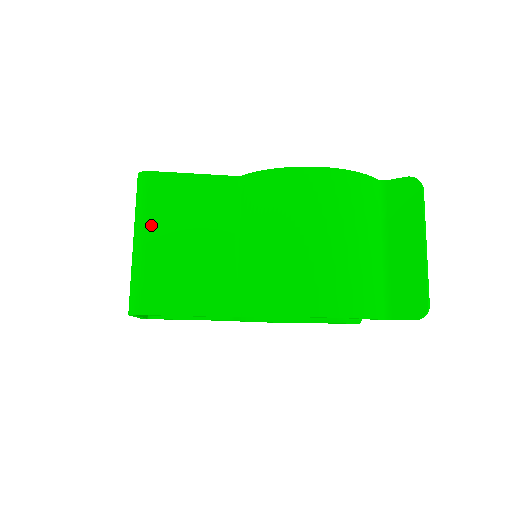
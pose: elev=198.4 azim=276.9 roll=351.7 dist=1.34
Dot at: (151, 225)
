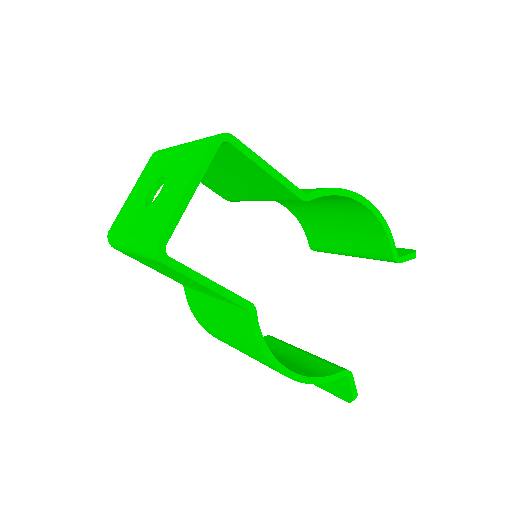
Dot at: occluded
